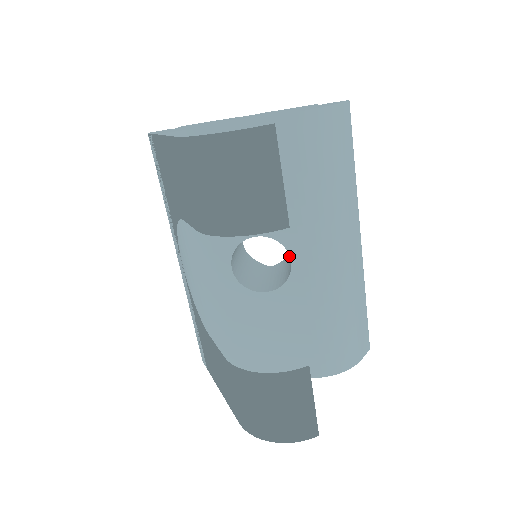
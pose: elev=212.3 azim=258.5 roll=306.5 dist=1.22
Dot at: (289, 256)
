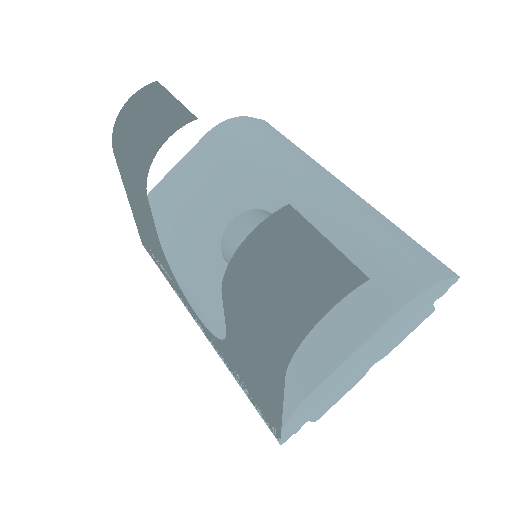
Dot at: occluded
